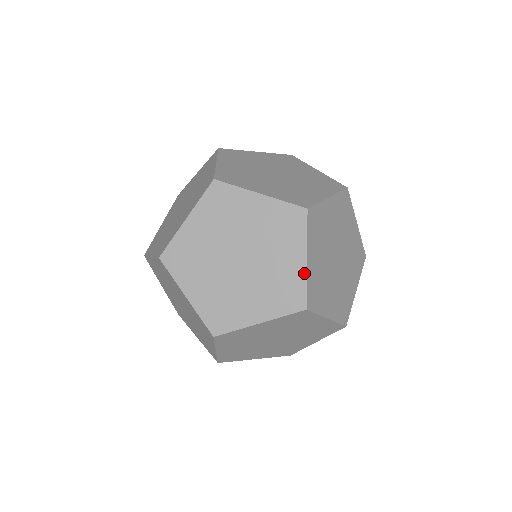
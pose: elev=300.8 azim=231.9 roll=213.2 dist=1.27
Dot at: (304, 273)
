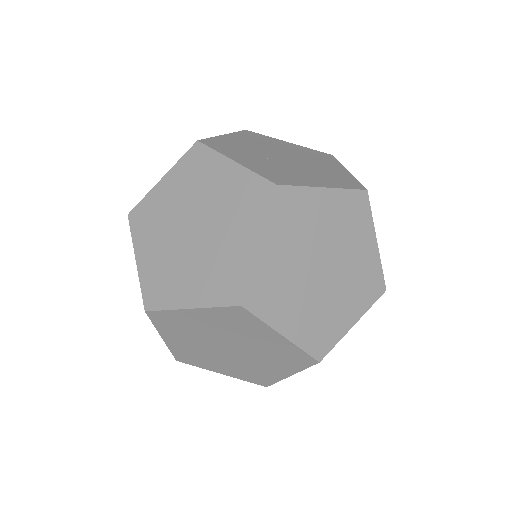
Dot at: (251, 260)
